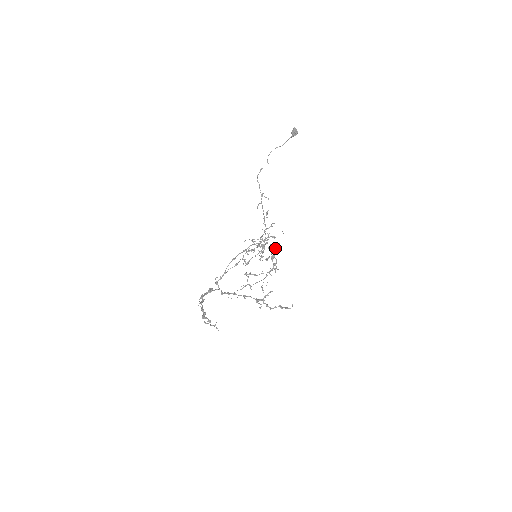
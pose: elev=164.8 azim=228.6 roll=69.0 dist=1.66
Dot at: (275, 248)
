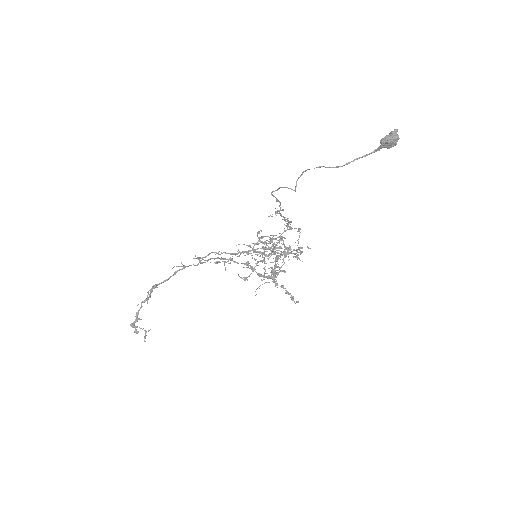
Dot at: (270, 277)
